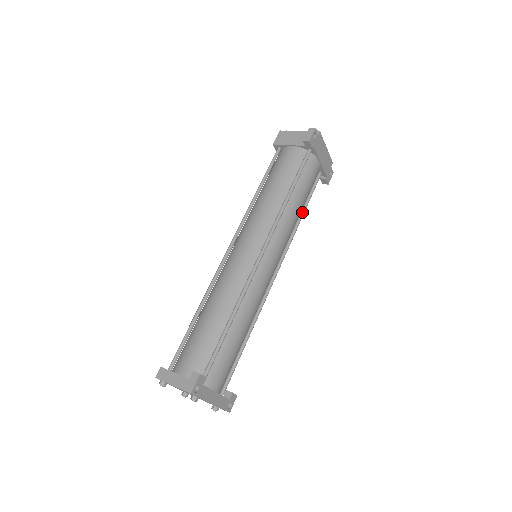
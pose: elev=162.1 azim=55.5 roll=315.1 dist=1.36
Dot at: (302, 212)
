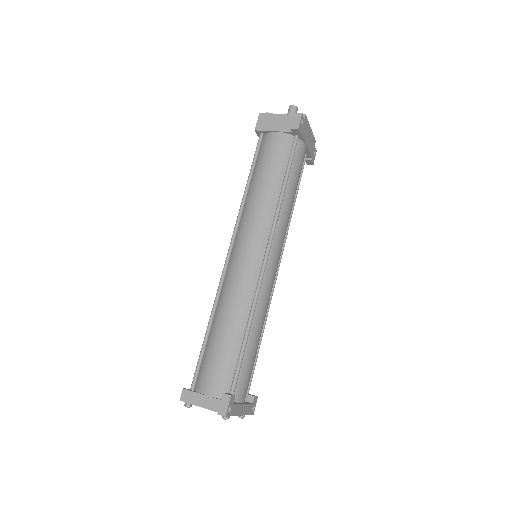
Dot at: (294, 201)
